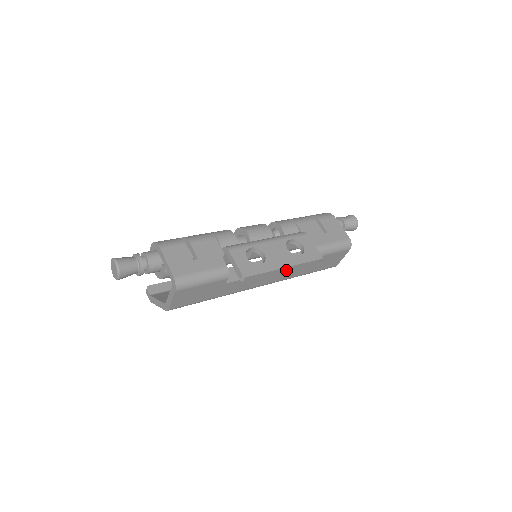
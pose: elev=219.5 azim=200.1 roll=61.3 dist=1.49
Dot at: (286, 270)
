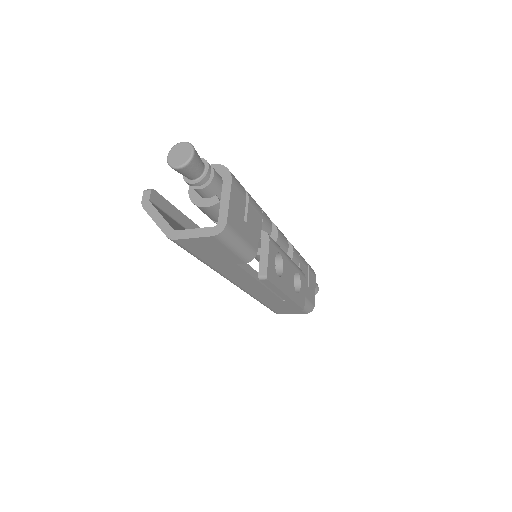
Dot at: (282, 297)
